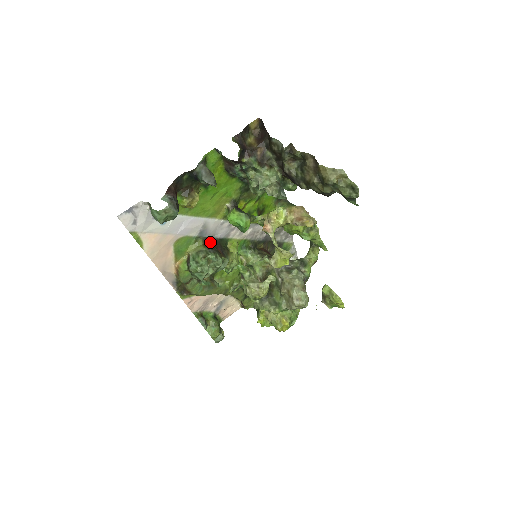
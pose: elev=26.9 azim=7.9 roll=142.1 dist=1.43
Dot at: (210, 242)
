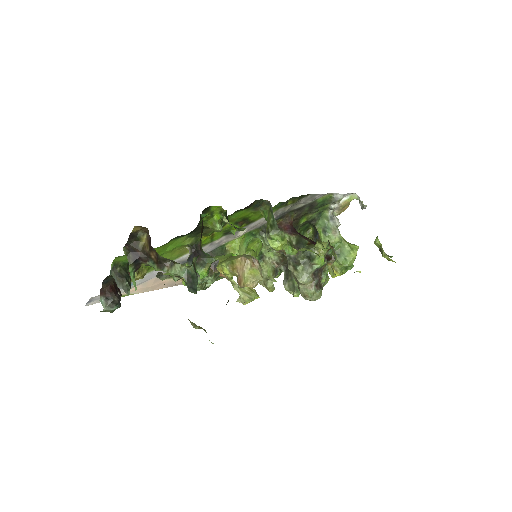
Dot at: occluded
